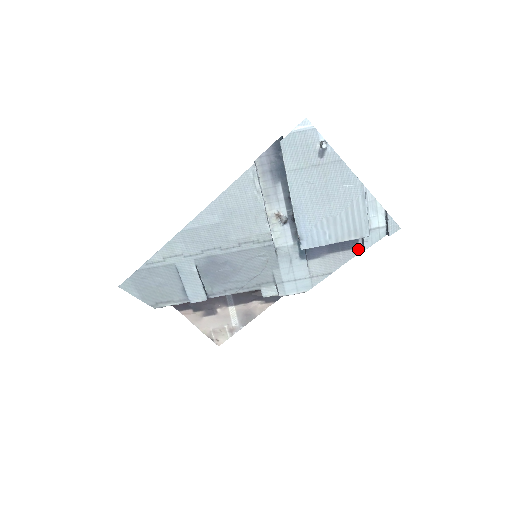
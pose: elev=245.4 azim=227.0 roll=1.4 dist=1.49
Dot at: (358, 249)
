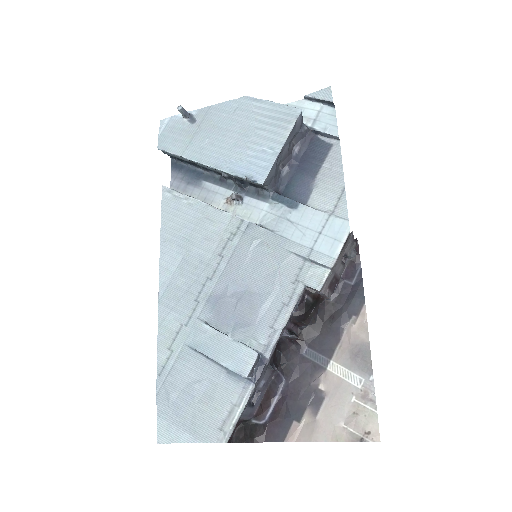
Dot at: (334, 146)
